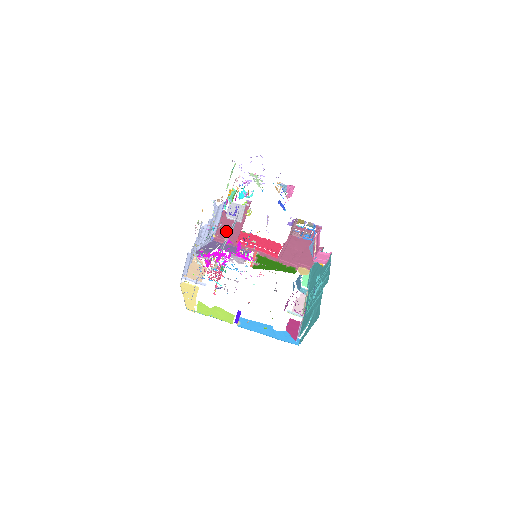
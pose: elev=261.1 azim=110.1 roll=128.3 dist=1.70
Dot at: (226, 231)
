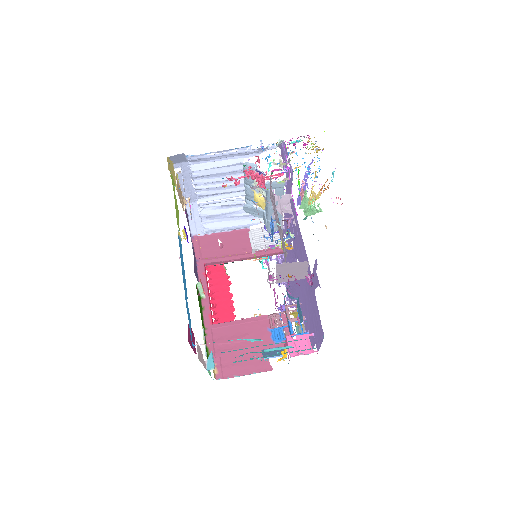
Dot at: (299, 190)
